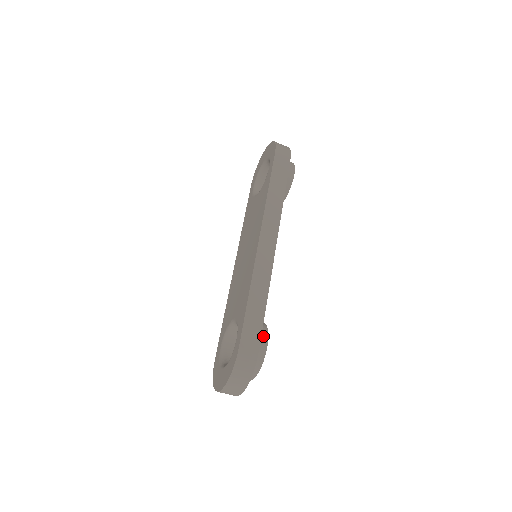
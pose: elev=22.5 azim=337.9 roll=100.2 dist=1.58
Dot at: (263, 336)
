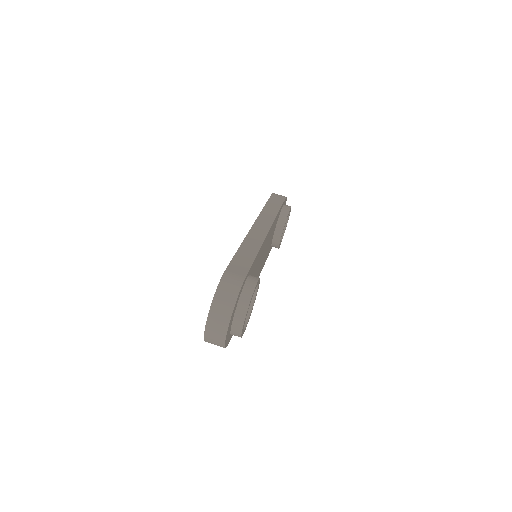
Dot at: (254, 277)
